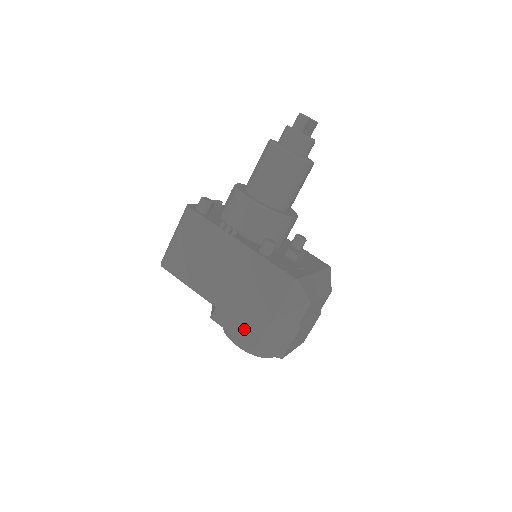
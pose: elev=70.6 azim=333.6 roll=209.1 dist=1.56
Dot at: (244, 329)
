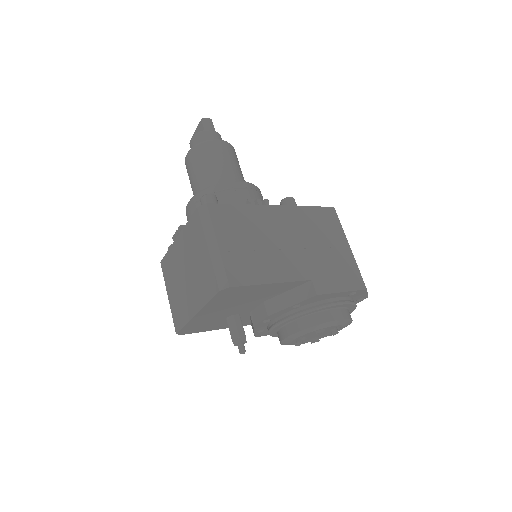
Dot at: (345, 277)
